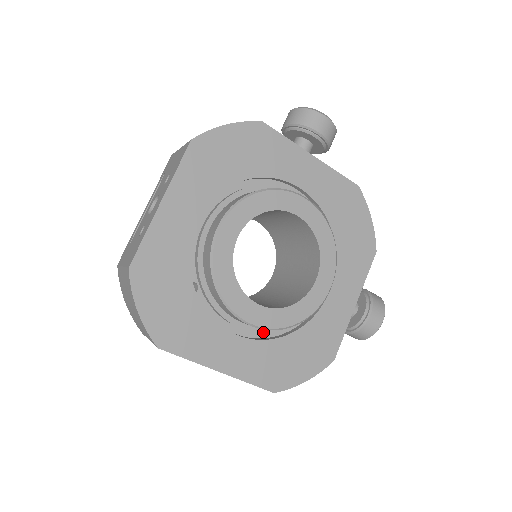
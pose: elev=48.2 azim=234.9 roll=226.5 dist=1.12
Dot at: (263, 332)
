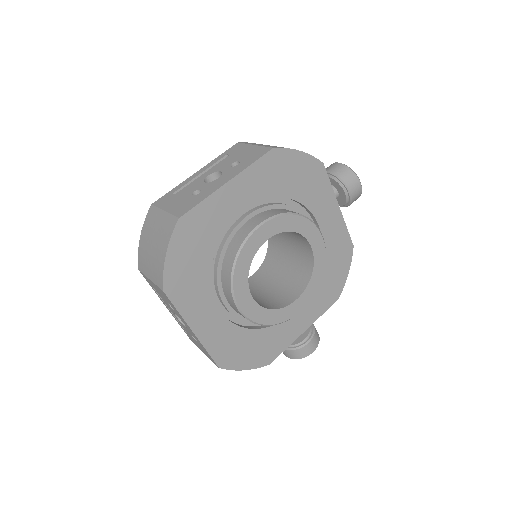
Dot at: (236, 318)
